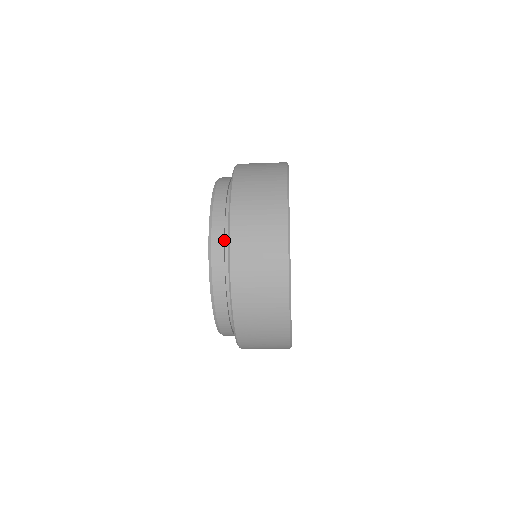
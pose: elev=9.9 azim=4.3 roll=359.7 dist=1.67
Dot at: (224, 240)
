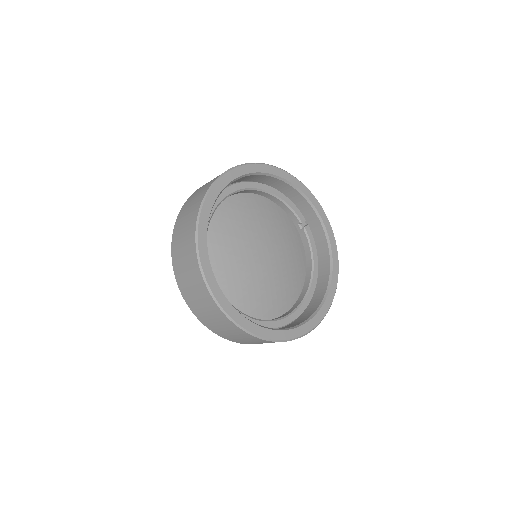
Dot at: occluded
